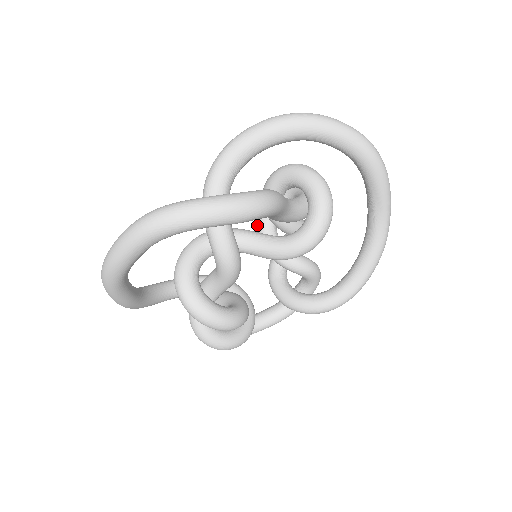
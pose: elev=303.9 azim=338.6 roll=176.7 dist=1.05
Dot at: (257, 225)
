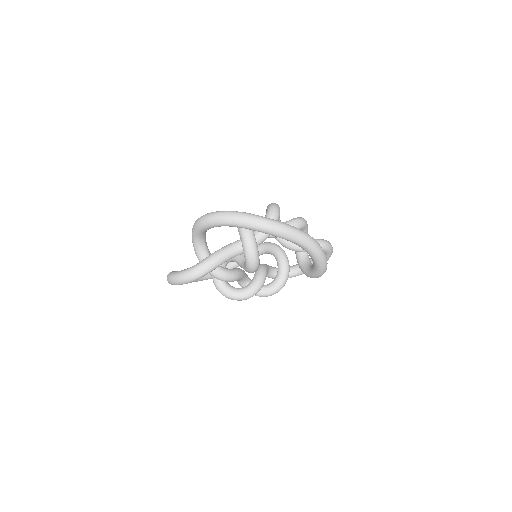
Dot at: occluded
